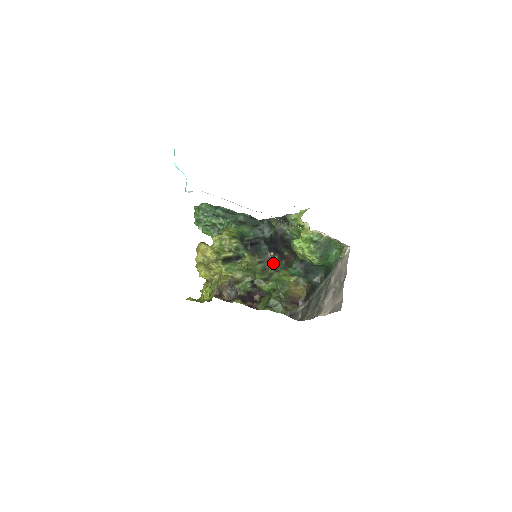
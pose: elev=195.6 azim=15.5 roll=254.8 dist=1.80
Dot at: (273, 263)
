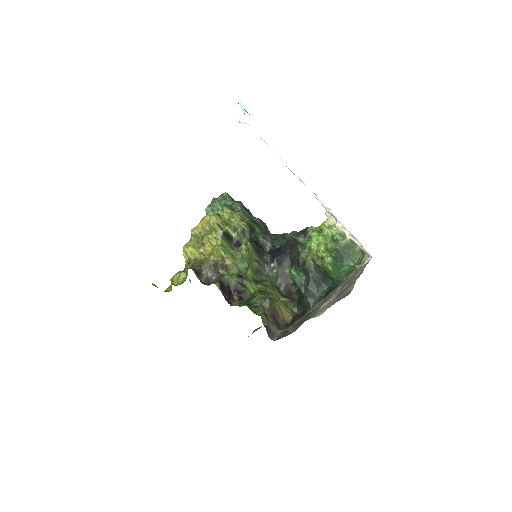
Dot at: (269, 275)
